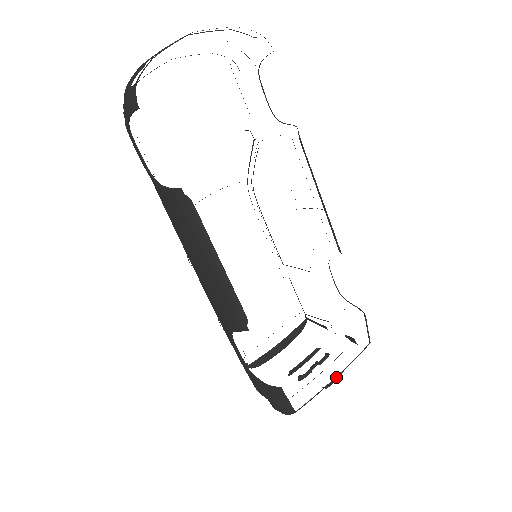
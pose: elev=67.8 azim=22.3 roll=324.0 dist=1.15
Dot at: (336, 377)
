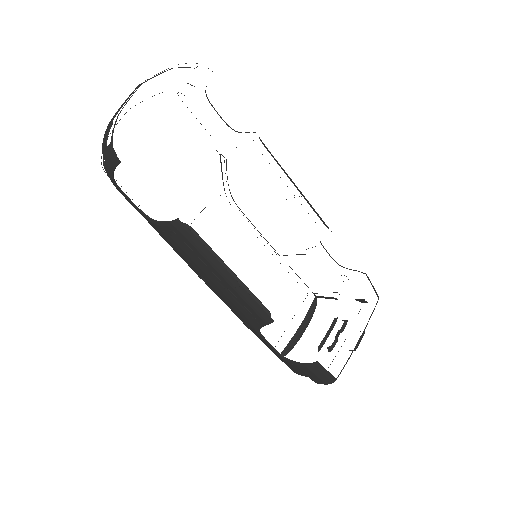
Dot at: (360, 337)
